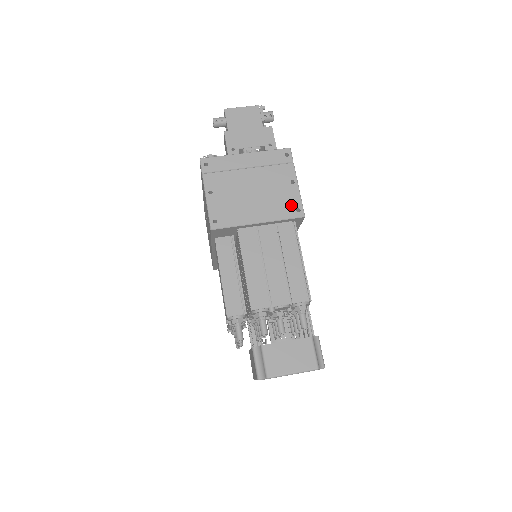
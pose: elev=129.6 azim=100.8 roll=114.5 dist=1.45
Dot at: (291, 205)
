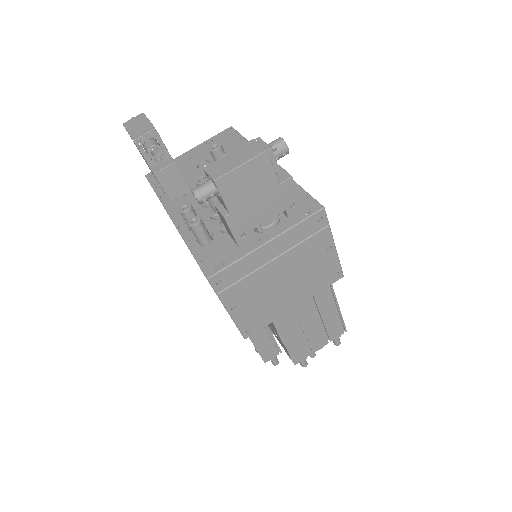
Dot at: (329, 274)
